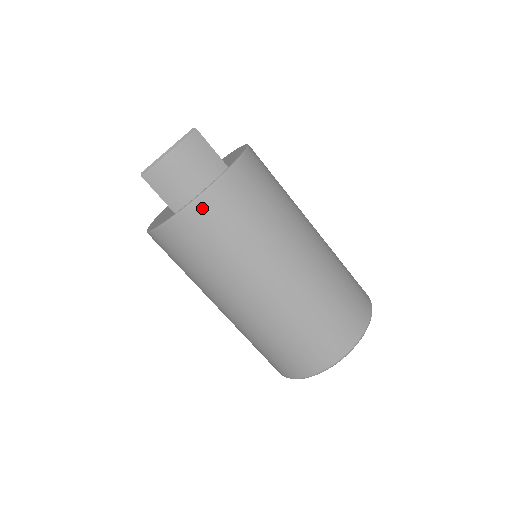
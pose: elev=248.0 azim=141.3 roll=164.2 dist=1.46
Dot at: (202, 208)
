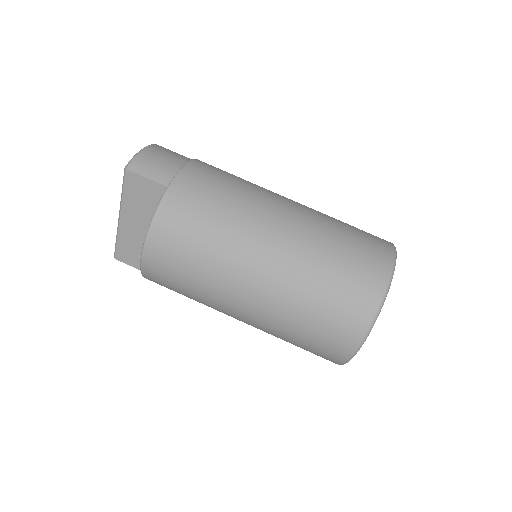
Dot at: (189, 173)
